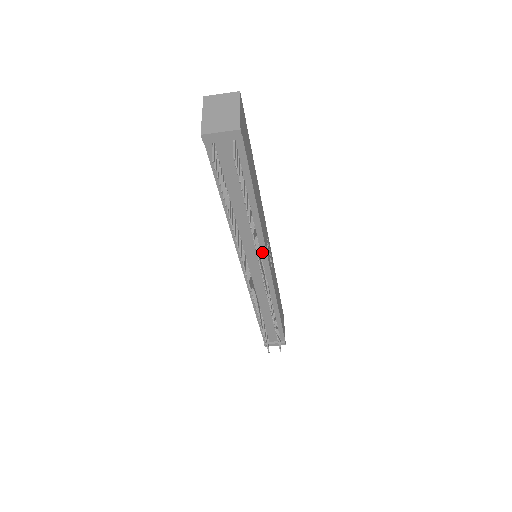
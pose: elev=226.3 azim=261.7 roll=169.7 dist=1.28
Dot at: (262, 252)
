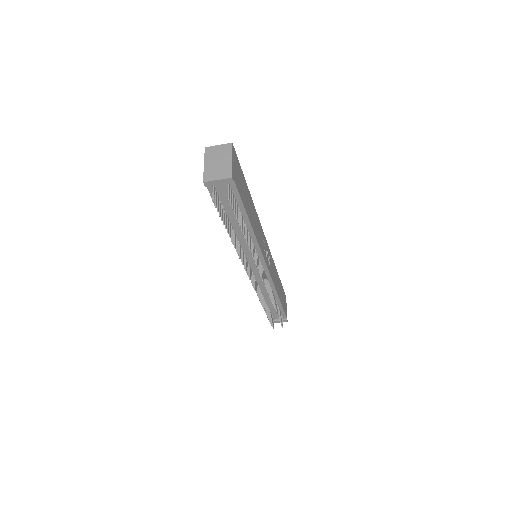
Dot at: (259, 255)
